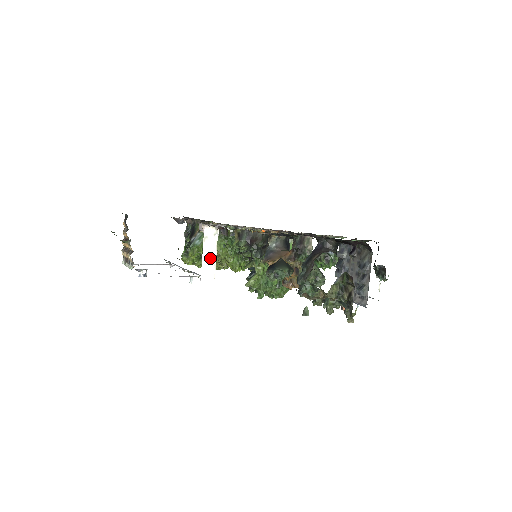
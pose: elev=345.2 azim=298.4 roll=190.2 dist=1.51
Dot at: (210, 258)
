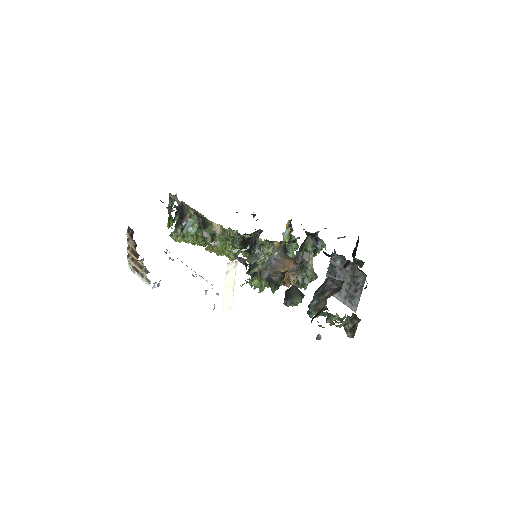
Dot at: (230, 285)
